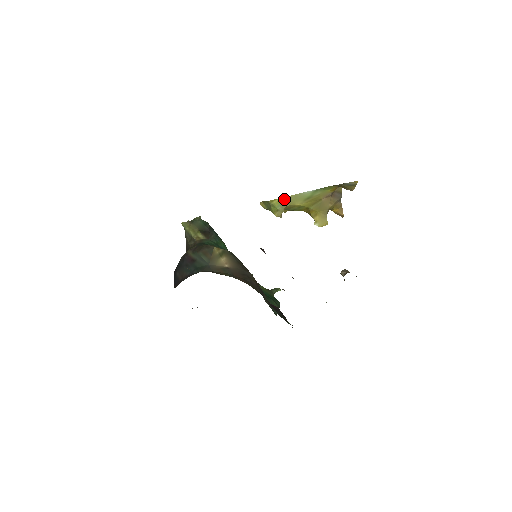
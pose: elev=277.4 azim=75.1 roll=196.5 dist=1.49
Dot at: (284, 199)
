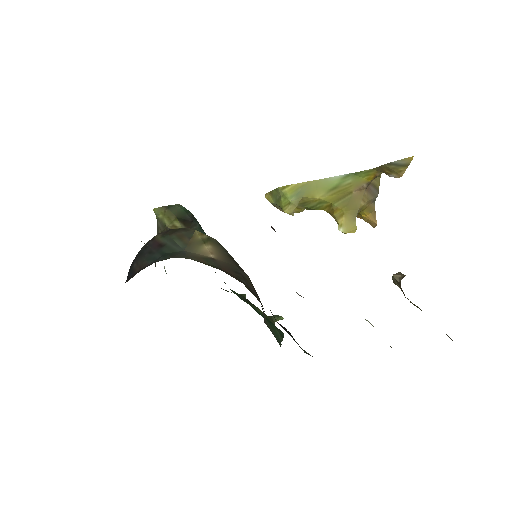
Dot at: (301, 186)
